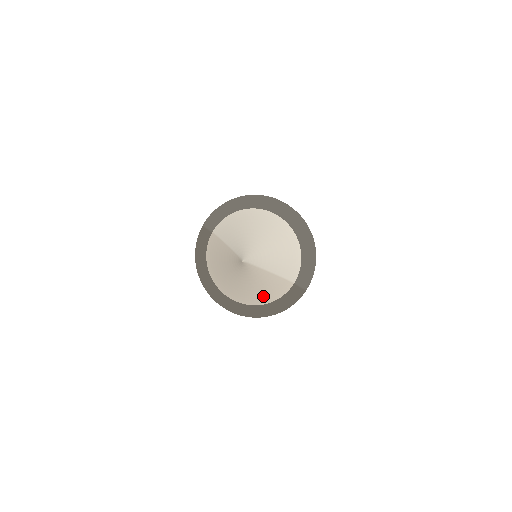
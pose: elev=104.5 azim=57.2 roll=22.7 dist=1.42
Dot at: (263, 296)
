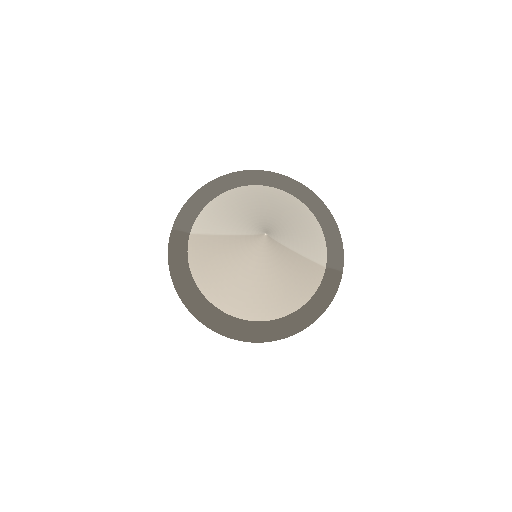
Dot at: (293, 296)
